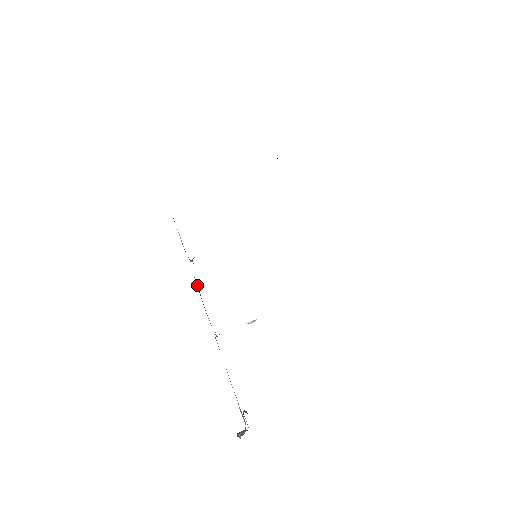
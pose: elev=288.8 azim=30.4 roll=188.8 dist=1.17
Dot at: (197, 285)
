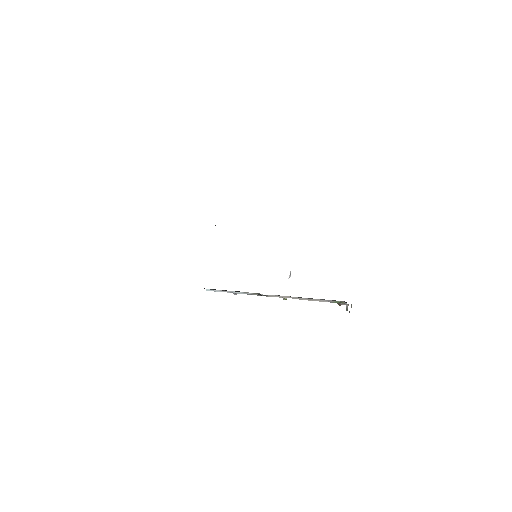
Dot at: (249, 293)
